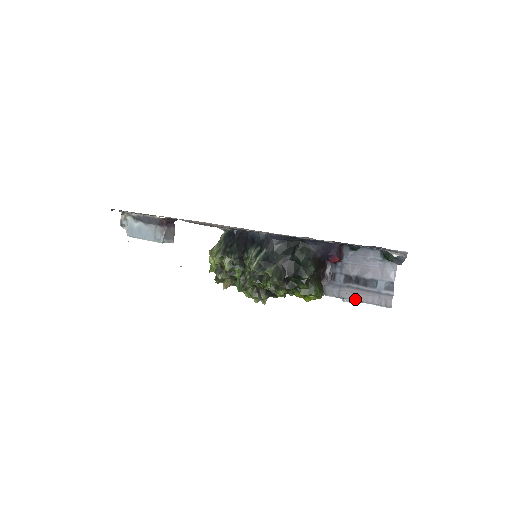
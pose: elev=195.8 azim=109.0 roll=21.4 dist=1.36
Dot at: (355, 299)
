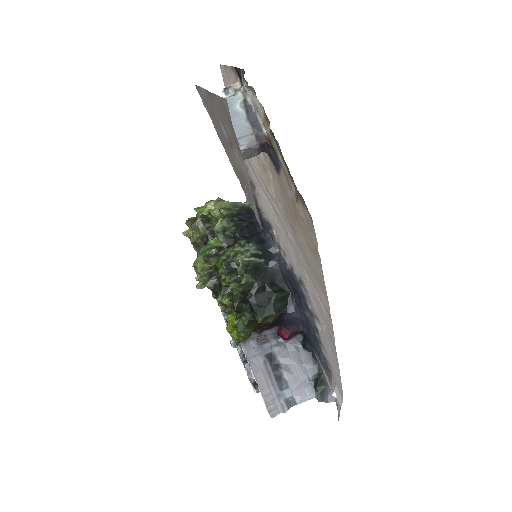
Dot at: (257, 377)
